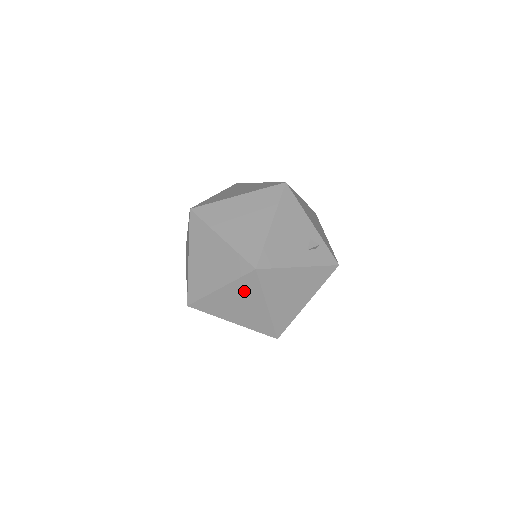
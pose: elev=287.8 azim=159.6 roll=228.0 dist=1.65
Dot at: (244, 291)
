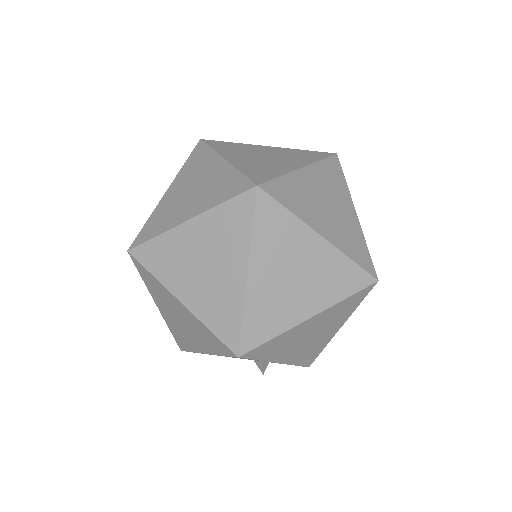
Dot at: (329, 180)
